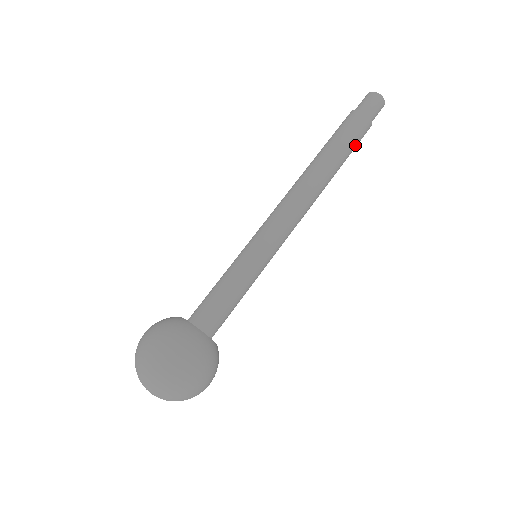
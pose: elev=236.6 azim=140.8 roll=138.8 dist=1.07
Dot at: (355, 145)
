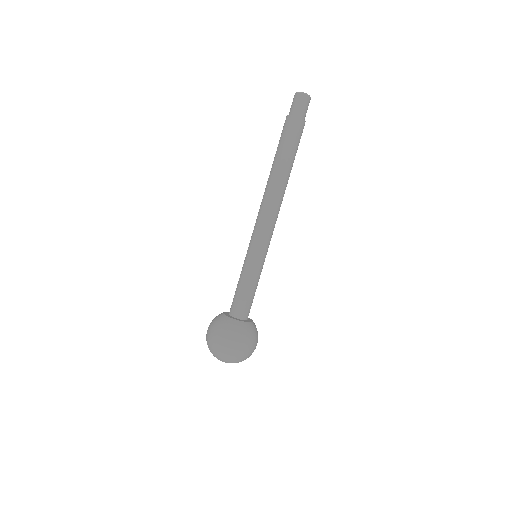
Dot at: occluded
